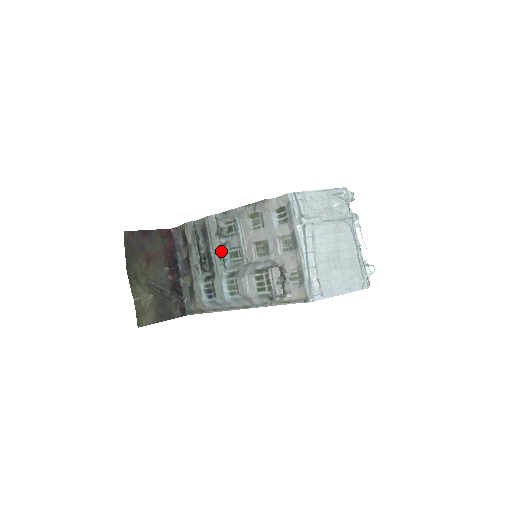
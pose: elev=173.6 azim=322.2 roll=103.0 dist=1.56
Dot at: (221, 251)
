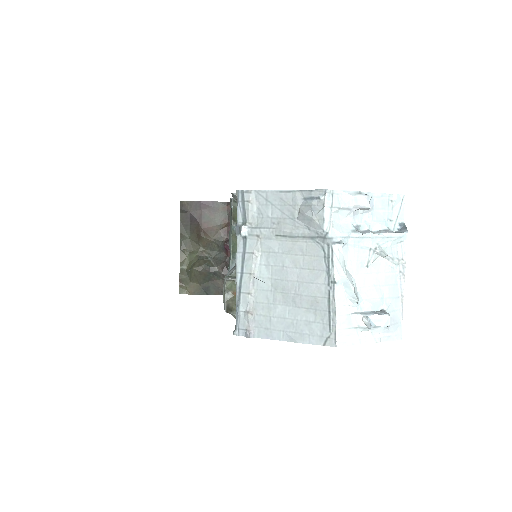
Dot at: (232, 241)
